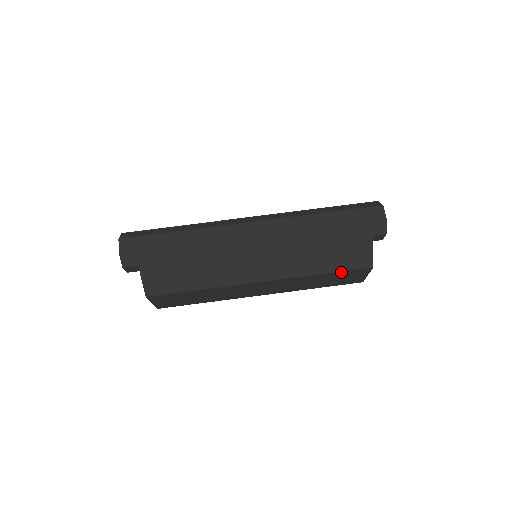
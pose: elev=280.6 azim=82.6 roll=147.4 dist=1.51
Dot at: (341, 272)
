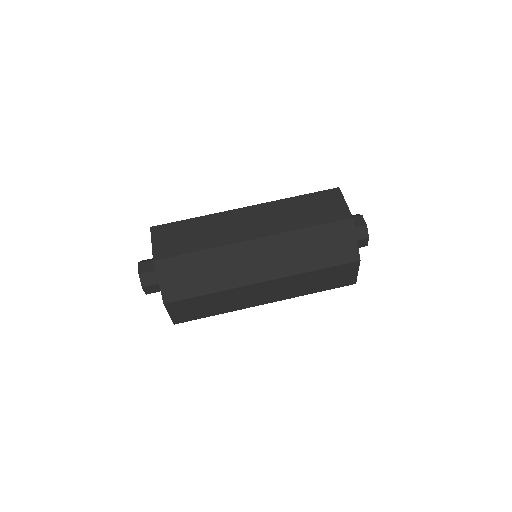
Dot at: (326, 226)
